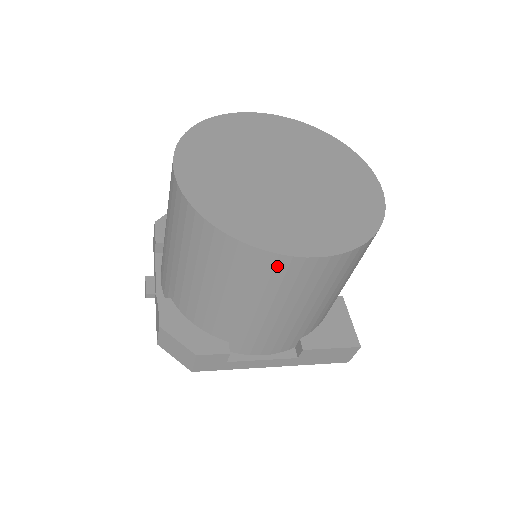
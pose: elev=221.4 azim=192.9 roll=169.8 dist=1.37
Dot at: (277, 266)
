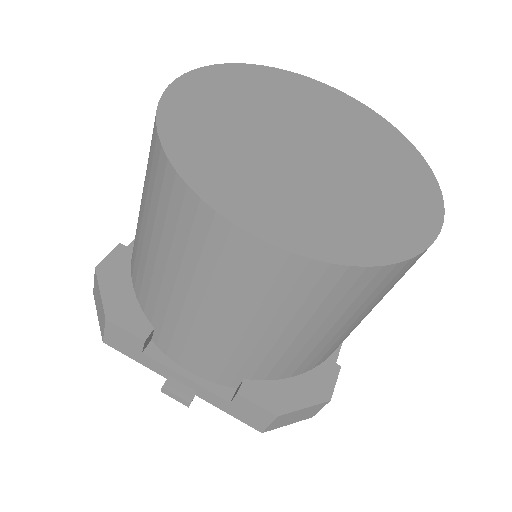
Dot at: occluded
